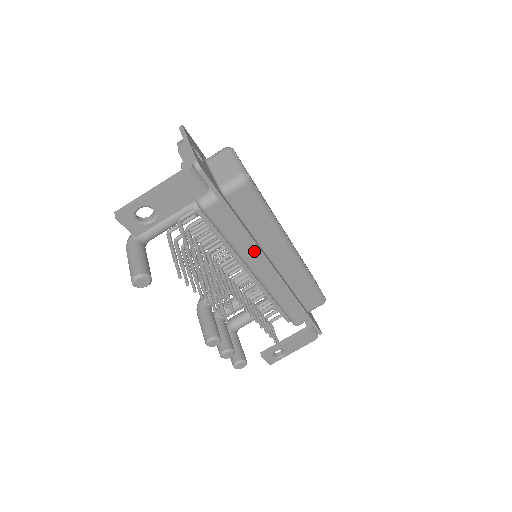
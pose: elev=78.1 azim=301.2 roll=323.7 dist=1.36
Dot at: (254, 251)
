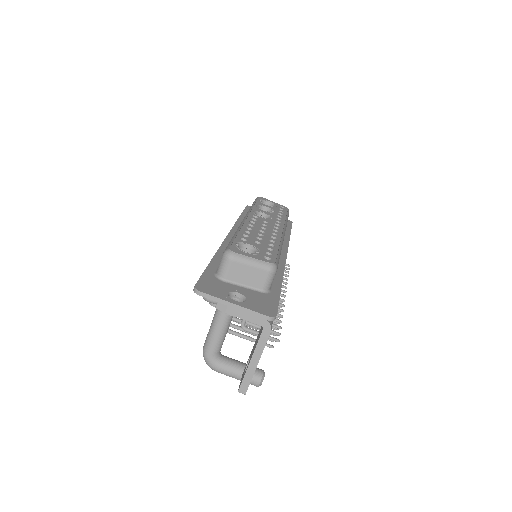
Dot at: occluded
